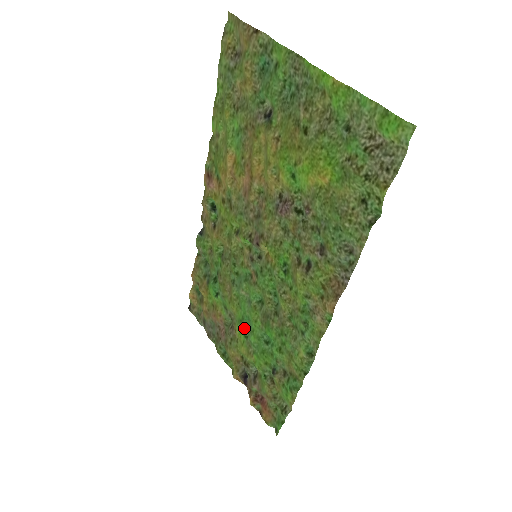
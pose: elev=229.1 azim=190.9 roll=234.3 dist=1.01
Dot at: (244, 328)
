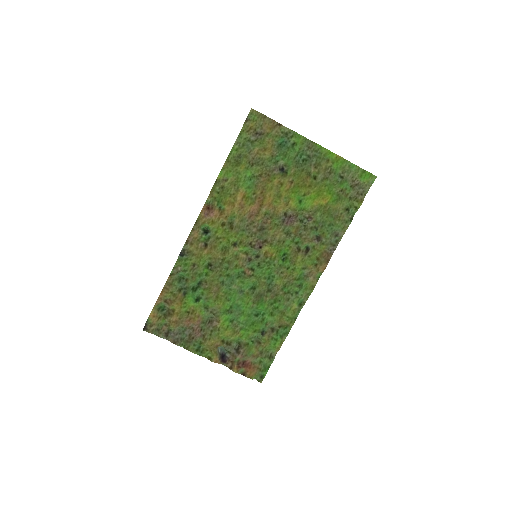
Dot at: (230, 315)
